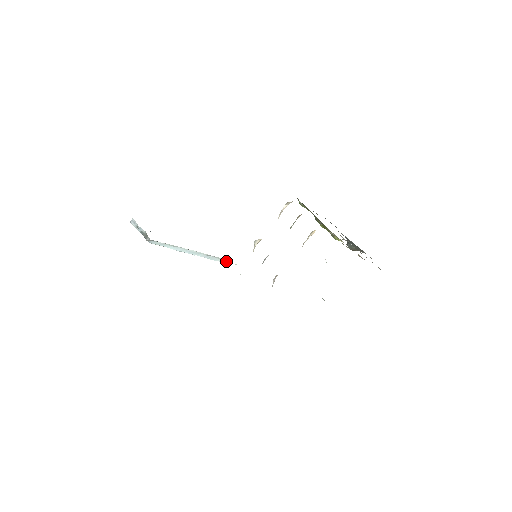
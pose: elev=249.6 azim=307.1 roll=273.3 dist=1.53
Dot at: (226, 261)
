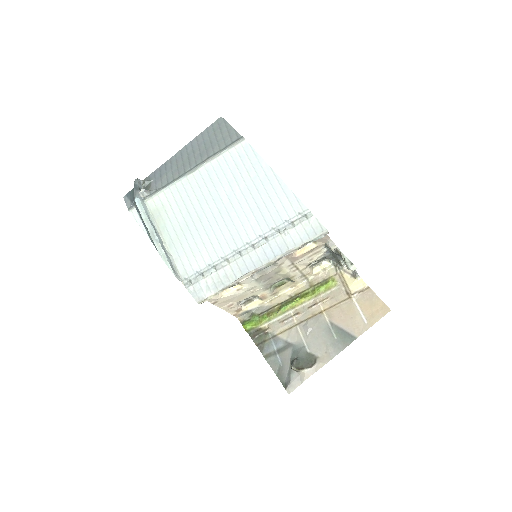
Dot at: (178, 279)
